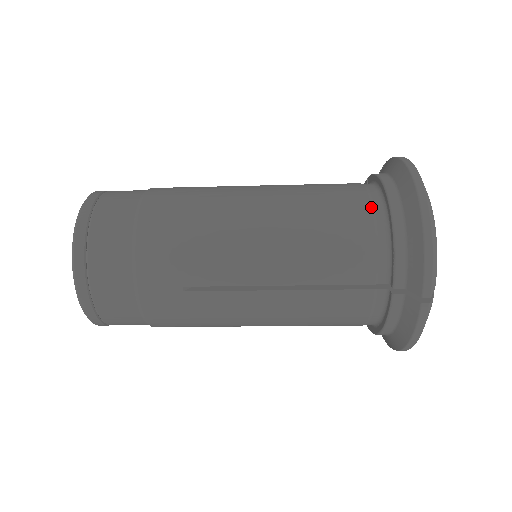
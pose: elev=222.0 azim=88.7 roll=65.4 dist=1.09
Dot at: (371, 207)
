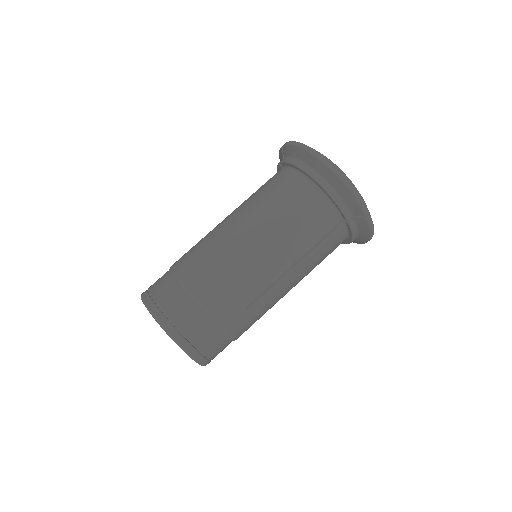
Dot at: occluded
